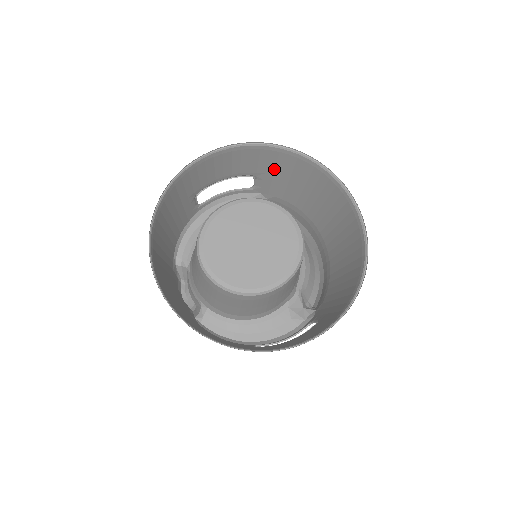
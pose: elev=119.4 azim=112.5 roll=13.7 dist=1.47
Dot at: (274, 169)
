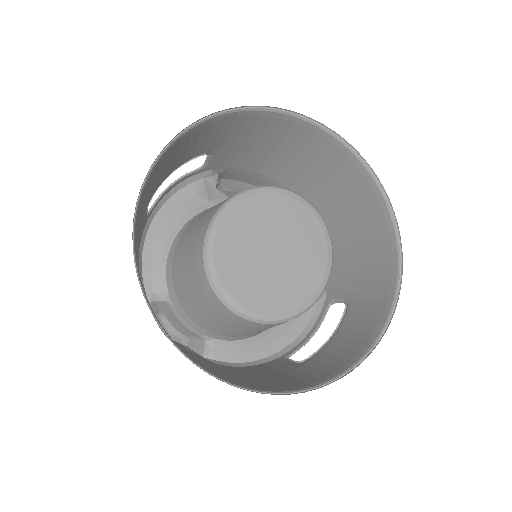
Dot at: (236, 137)
